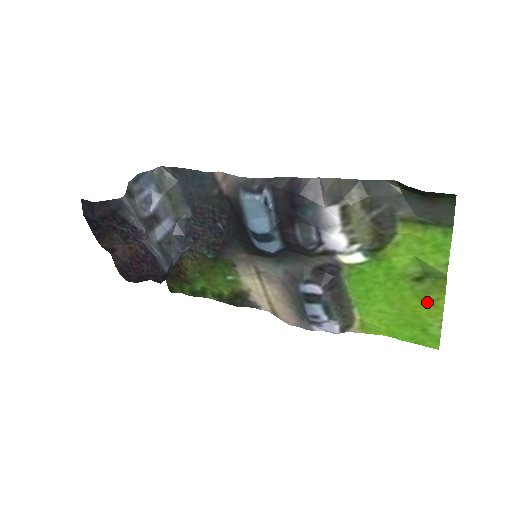
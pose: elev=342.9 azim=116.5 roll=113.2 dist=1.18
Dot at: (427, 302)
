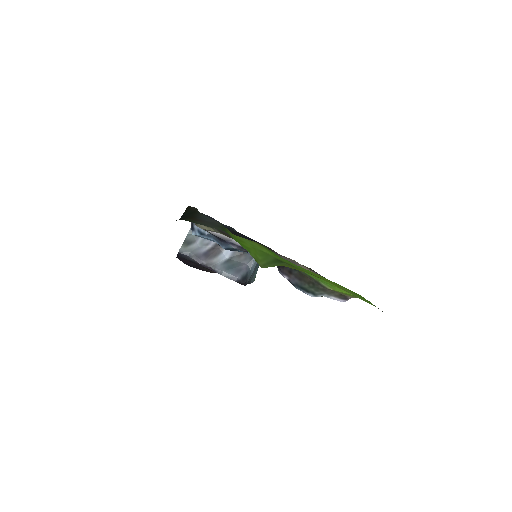
Dot at: occluded
